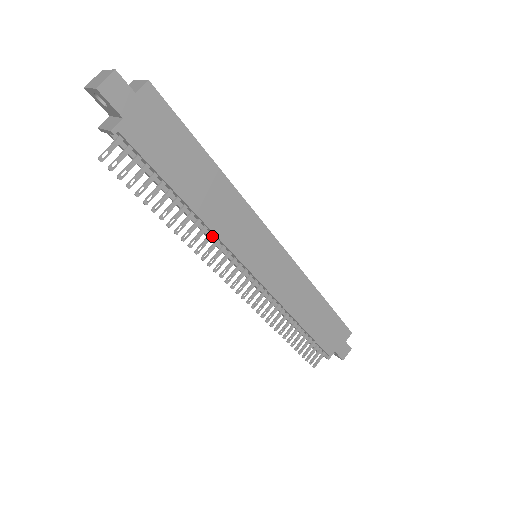
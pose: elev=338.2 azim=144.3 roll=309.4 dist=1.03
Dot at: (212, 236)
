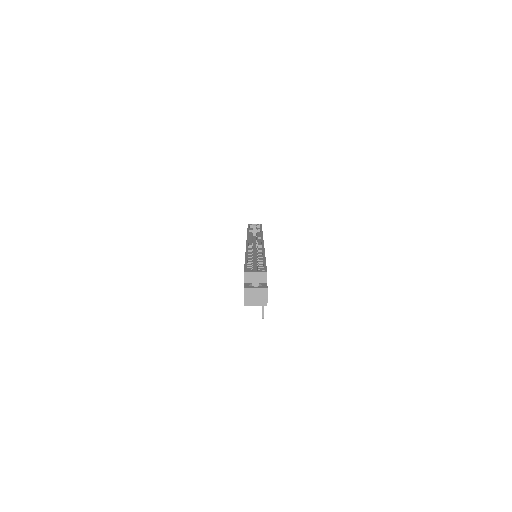
Dot at: occluded
